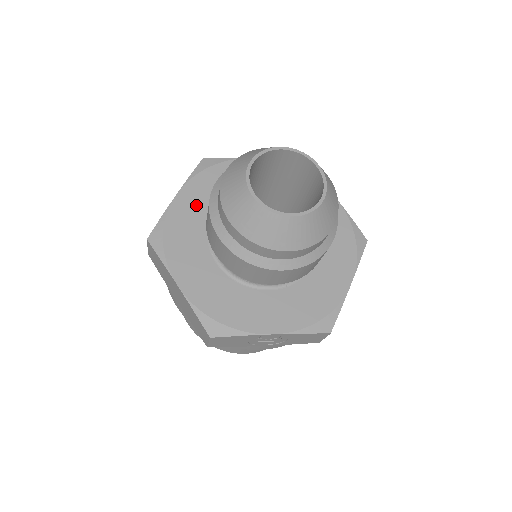
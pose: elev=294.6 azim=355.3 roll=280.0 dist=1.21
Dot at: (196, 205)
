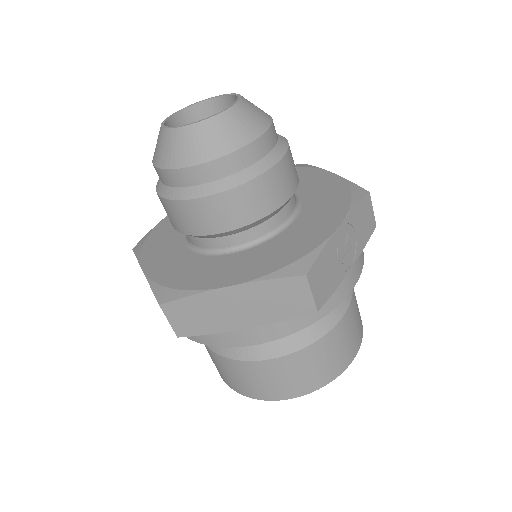
Dot at: (166, 258)
